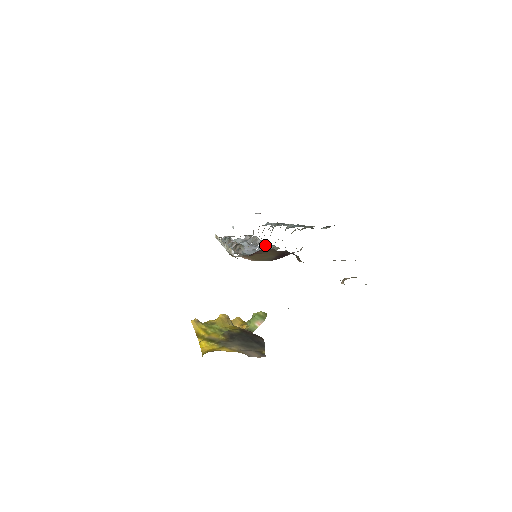
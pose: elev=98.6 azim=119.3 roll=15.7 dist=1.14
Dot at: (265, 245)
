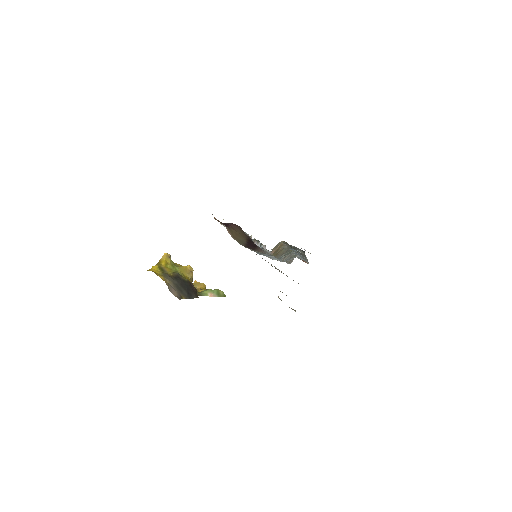
Dot at: occluded
